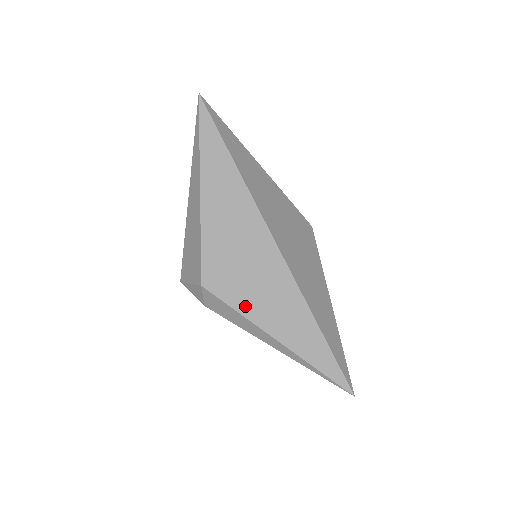
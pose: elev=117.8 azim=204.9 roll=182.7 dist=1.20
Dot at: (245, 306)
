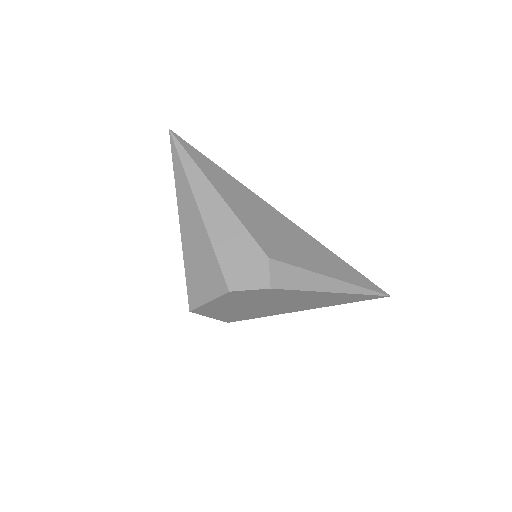
Dot at: (302, 262)
